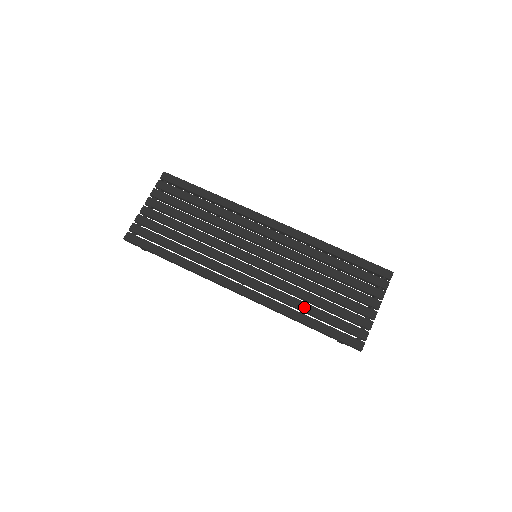
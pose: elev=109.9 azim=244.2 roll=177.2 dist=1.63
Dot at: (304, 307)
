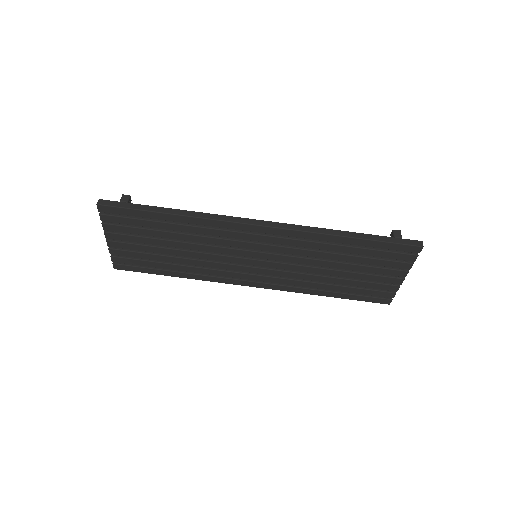
Dot at: (324, 287)
